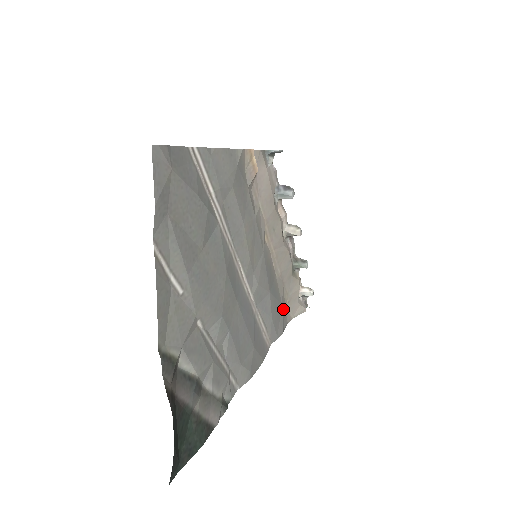
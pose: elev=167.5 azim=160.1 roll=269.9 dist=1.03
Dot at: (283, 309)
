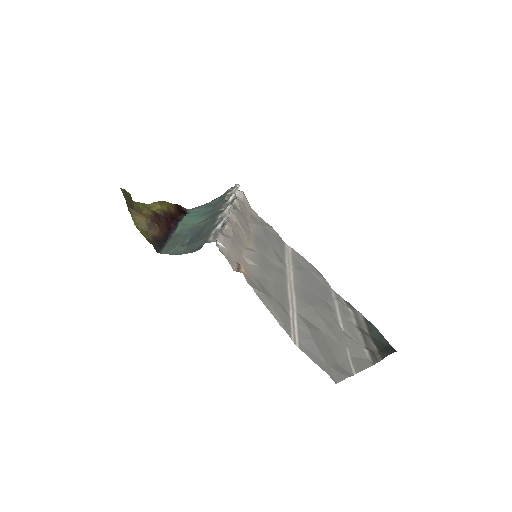
Dot at: (258, 223)
